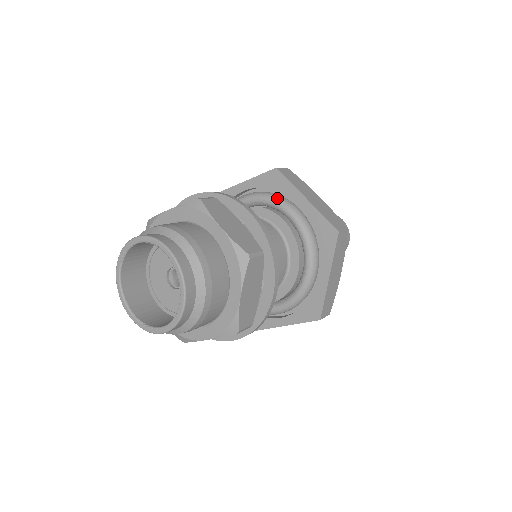
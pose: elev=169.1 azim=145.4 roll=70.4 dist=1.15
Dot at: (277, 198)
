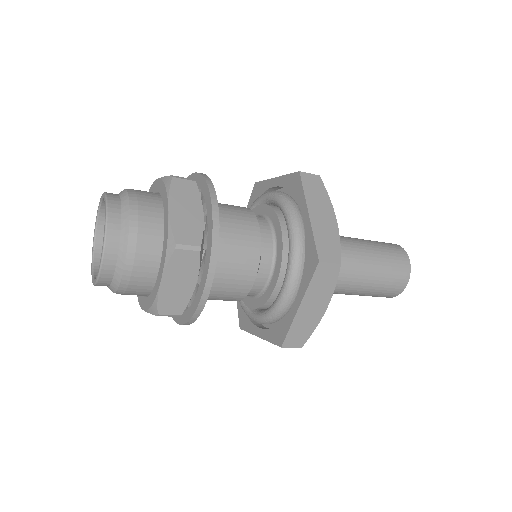
Dot at: (257, 198)
